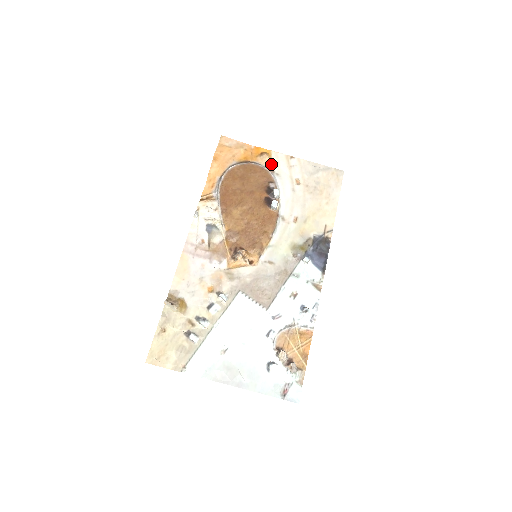
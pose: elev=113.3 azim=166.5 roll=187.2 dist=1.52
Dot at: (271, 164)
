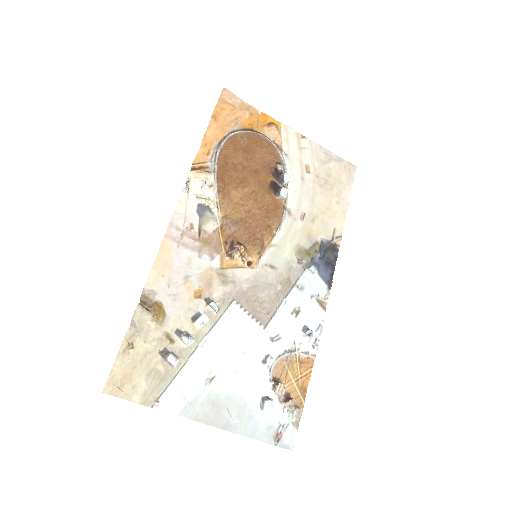
Dot at: (280, 140)
